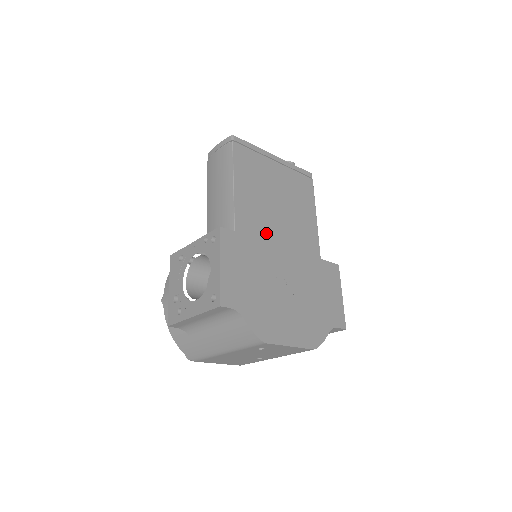
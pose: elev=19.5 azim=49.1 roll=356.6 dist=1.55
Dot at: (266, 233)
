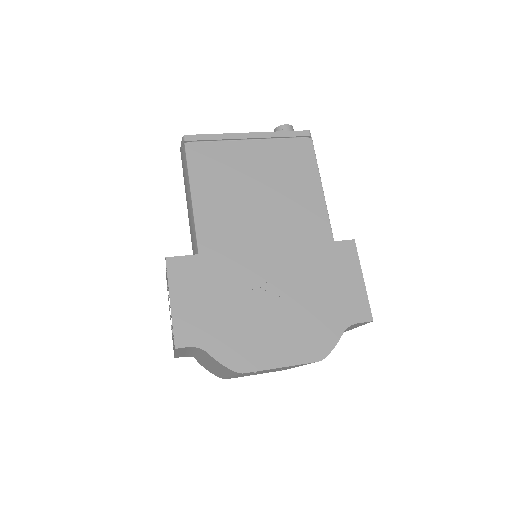
Dot at: (243, 235)
